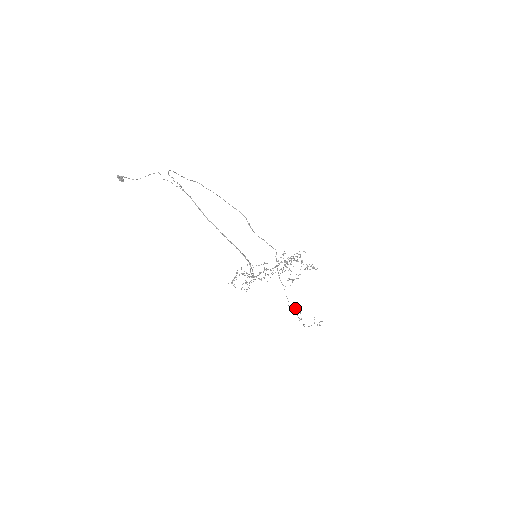
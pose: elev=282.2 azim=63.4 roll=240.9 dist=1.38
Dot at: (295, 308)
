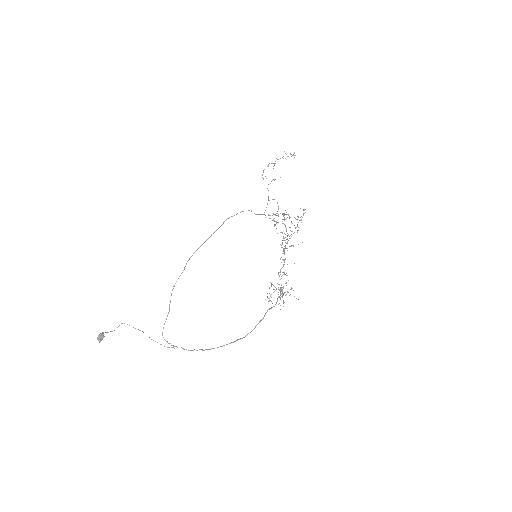
Dot at: occluded
